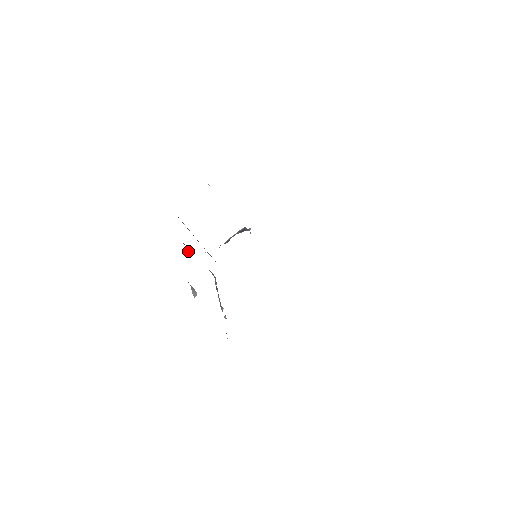
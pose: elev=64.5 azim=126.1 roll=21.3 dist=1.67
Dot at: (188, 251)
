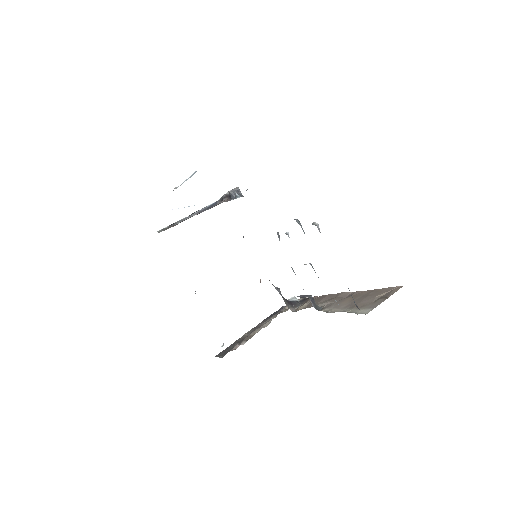
Dot at: occluded
